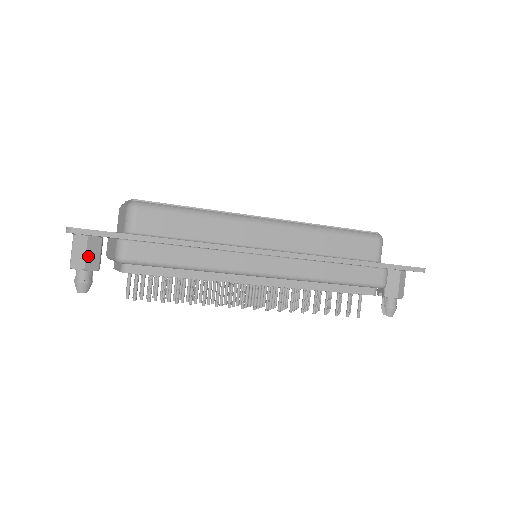
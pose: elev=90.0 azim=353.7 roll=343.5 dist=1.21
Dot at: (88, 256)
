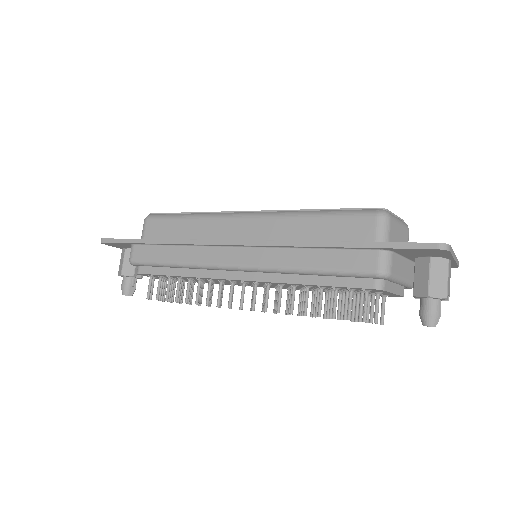
Dot at: (125, 264)
